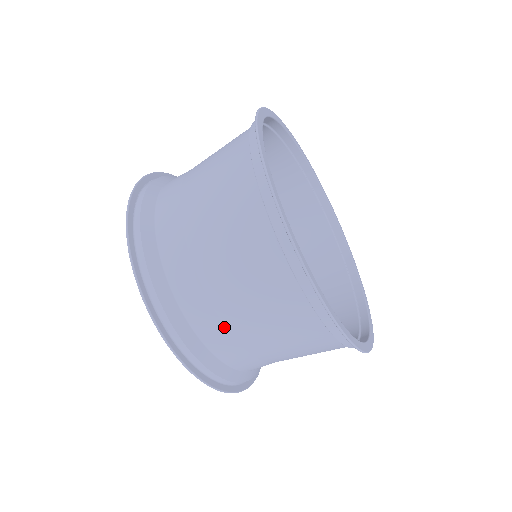
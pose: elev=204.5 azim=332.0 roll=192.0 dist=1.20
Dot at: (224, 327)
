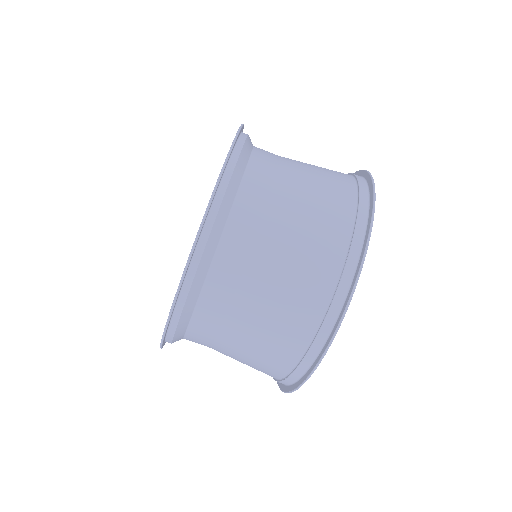
Dot at: occluded
